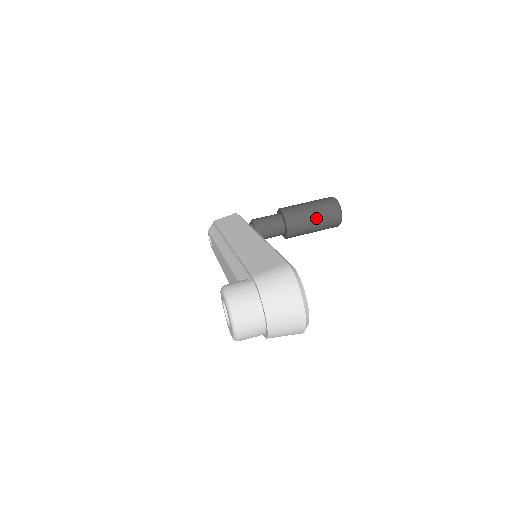
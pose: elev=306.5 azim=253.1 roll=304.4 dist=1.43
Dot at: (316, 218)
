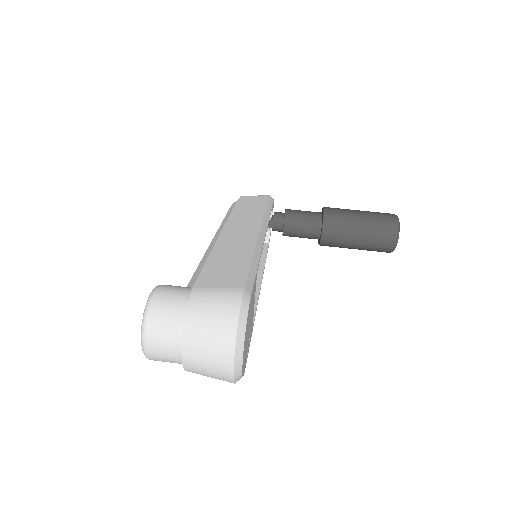
Dot at: (362, 234)
